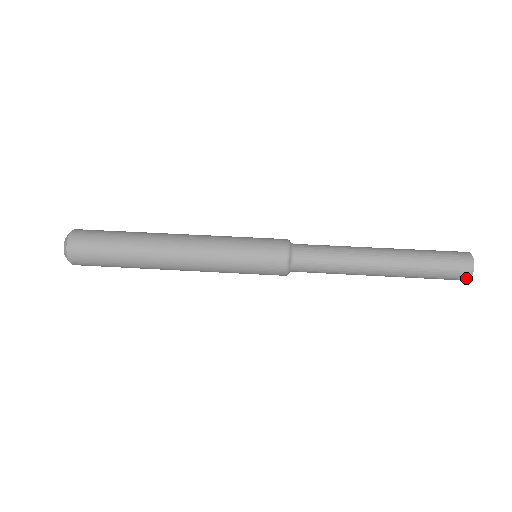
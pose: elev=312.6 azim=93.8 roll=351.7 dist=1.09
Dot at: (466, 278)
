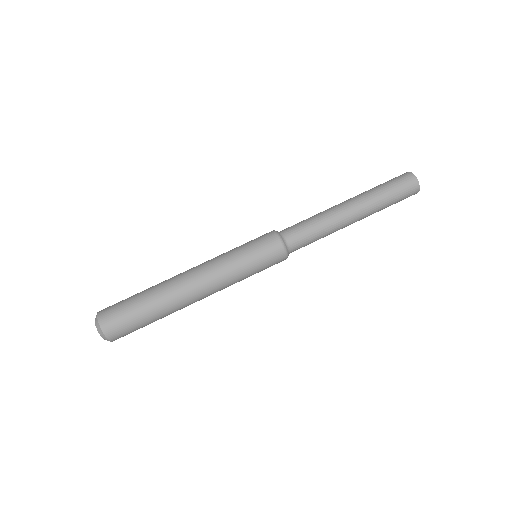
Dot at: (416, 190)
